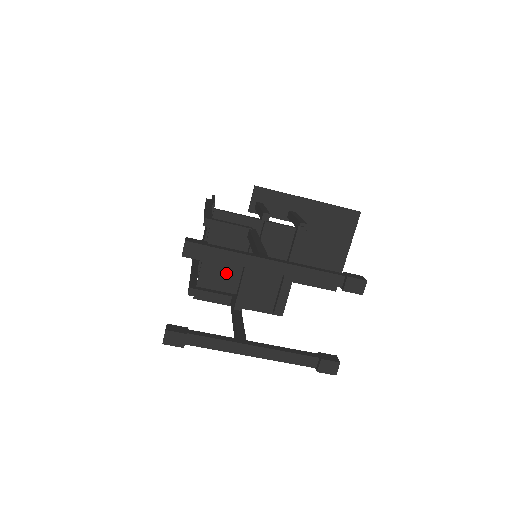
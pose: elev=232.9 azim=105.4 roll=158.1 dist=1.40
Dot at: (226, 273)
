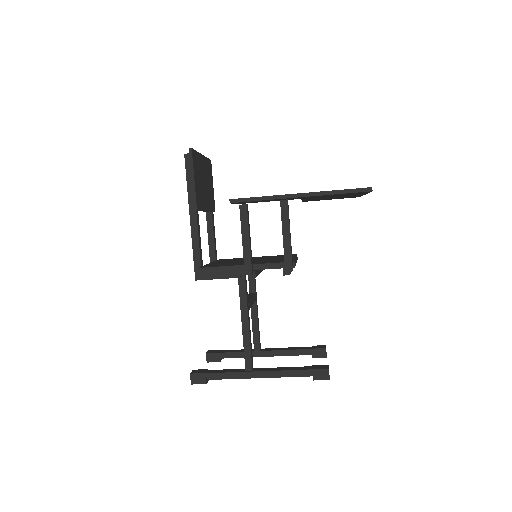
Dot at: occluded
